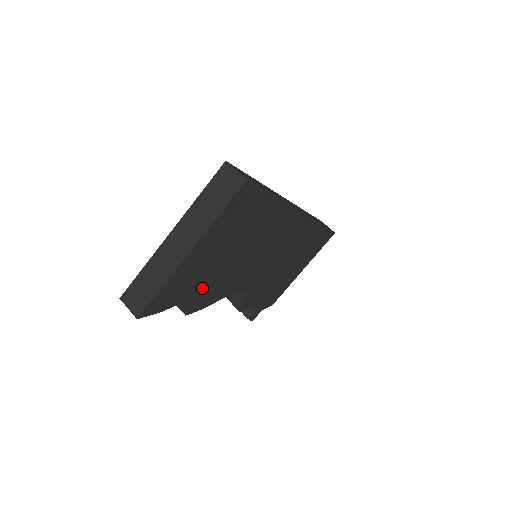
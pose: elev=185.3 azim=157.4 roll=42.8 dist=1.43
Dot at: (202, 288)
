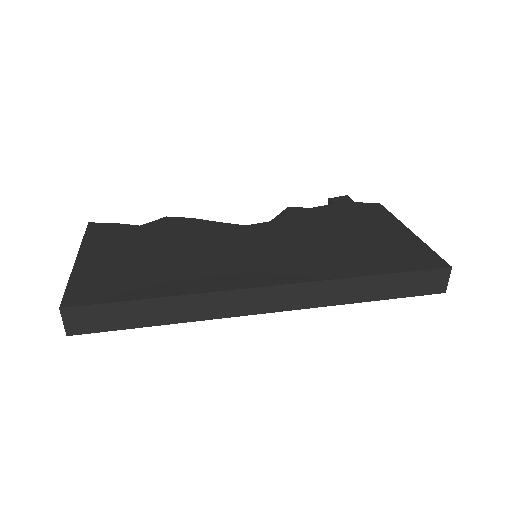
Dot at: occluded
